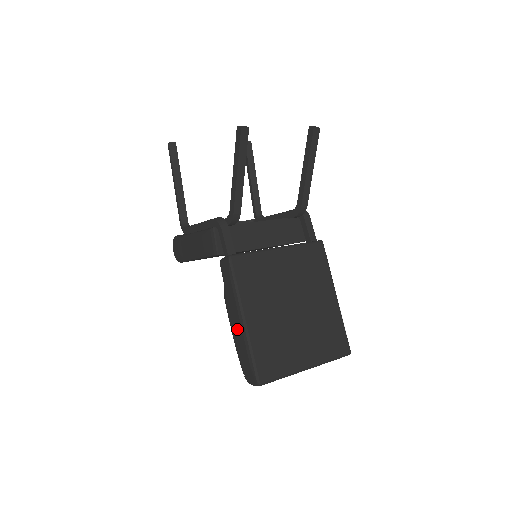
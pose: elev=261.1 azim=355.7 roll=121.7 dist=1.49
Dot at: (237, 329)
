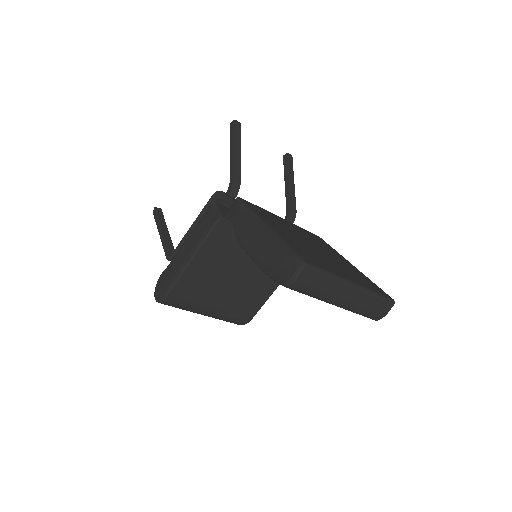
Dot at: (260, 242)
